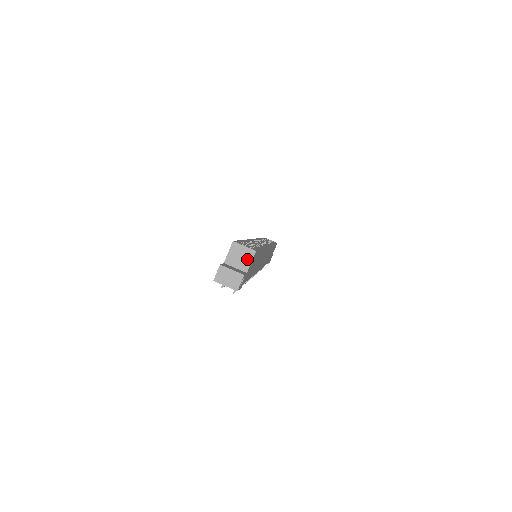
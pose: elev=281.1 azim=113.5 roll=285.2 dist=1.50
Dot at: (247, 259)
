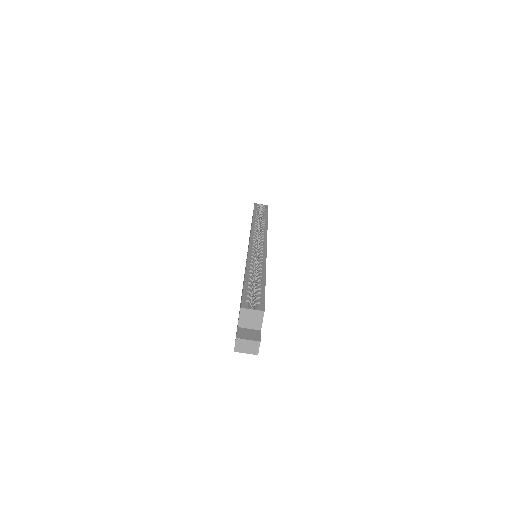
Dot at: (258, 319)
